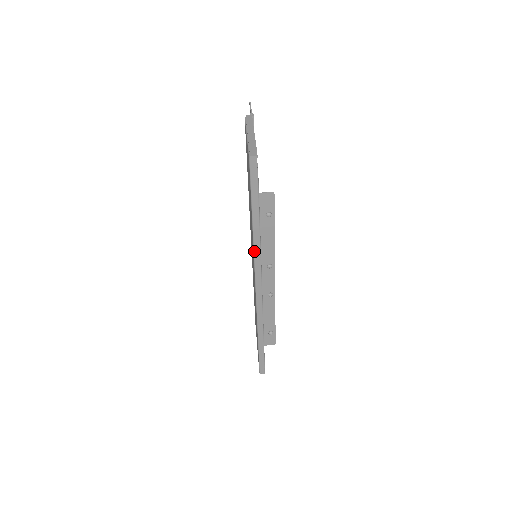
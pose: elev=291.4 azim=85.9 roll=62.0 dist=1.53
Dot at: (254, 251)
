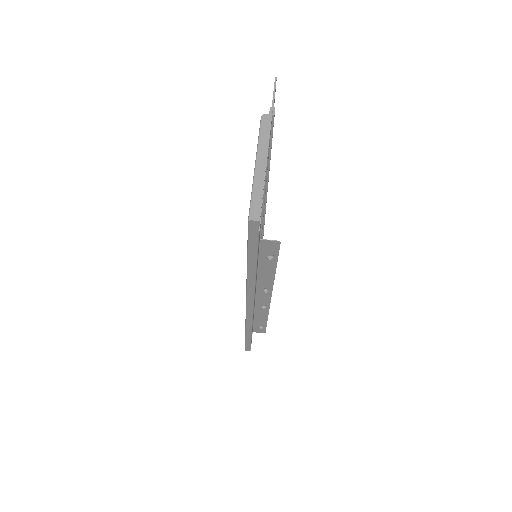
Dot at: (247, 286)
